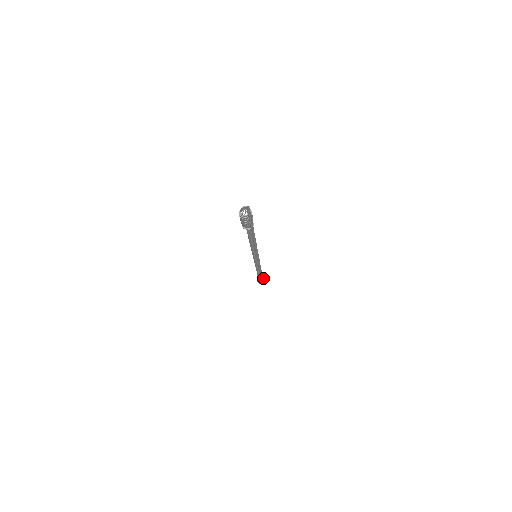
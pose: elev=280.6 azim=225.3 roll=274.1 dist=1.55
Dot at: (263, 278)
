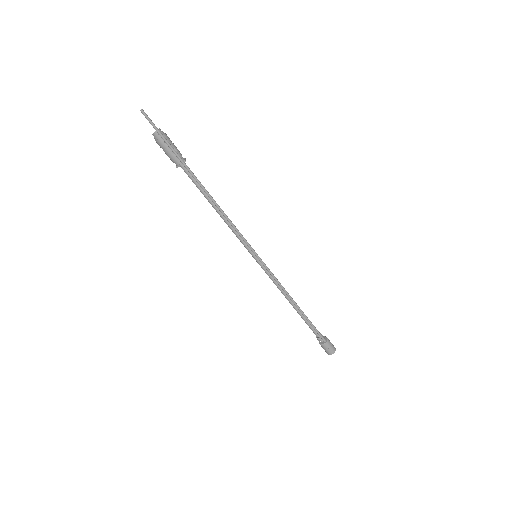
Dot at: (326, 340)
